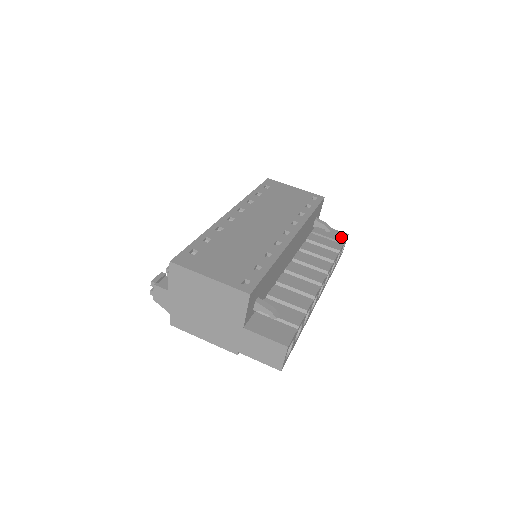
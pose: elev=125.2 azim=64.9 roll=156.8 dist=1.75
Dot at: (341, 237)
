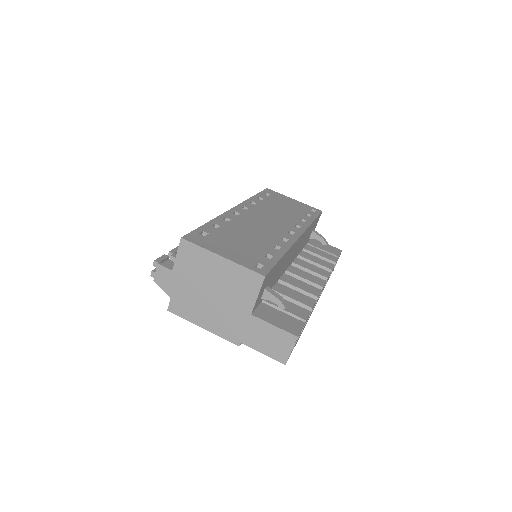
Dot at: (336, 252)
